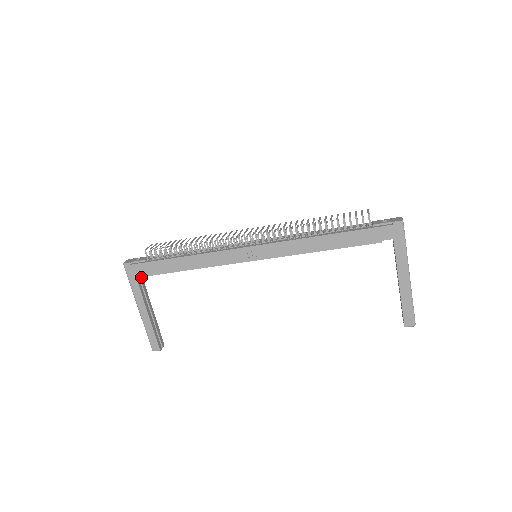
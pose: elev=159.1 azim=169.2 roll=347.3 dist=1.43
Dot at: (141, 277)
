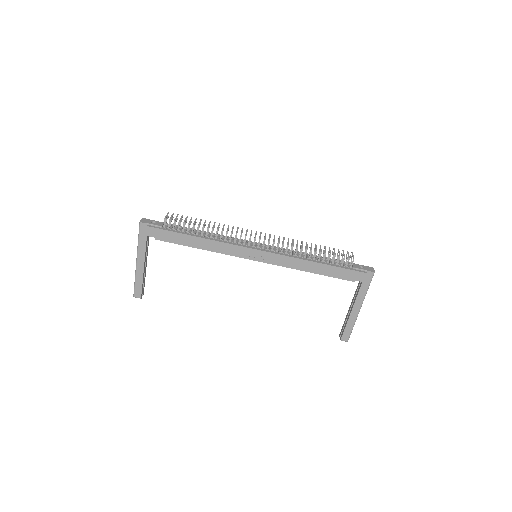
Dot at: occluded
